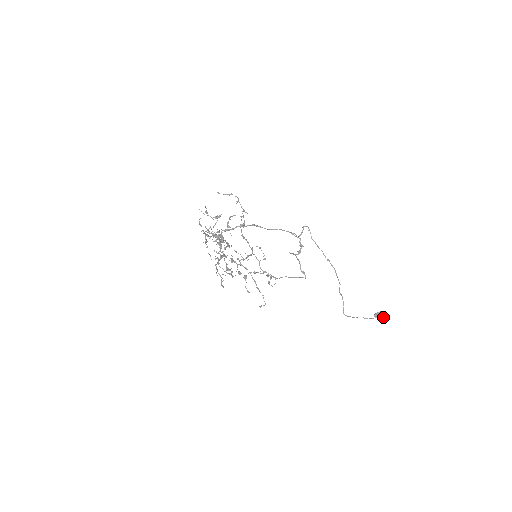
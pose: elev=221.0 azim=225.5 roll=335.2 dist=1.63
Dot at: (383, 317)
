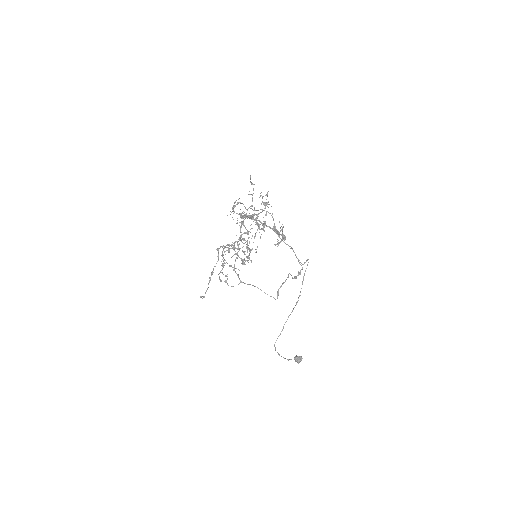
Dot at: (300, 361)
